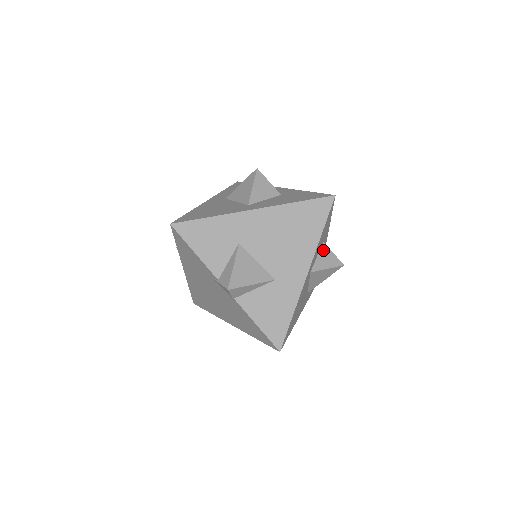
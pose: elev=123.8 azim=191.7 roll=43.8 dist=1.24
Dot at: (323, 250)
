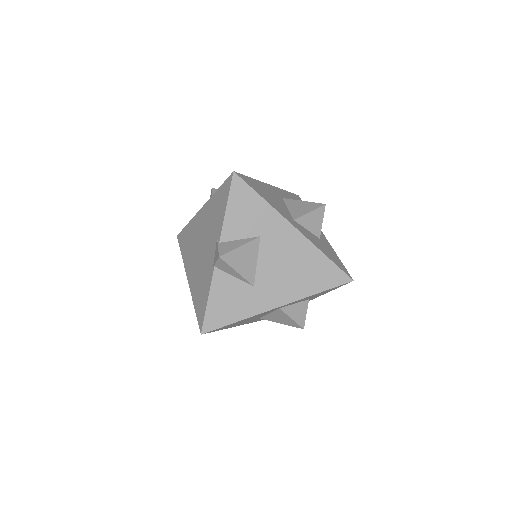
Dot at: (303, 304)
